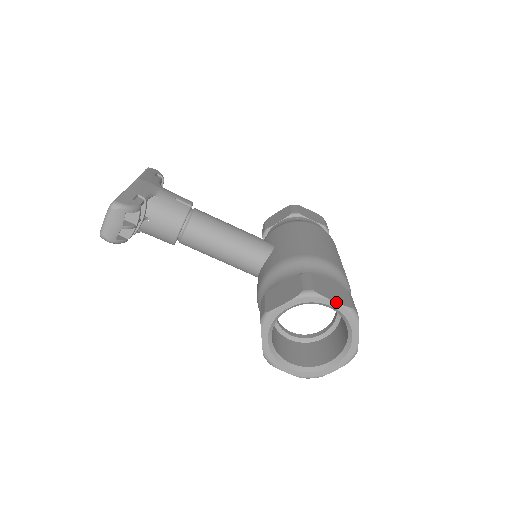
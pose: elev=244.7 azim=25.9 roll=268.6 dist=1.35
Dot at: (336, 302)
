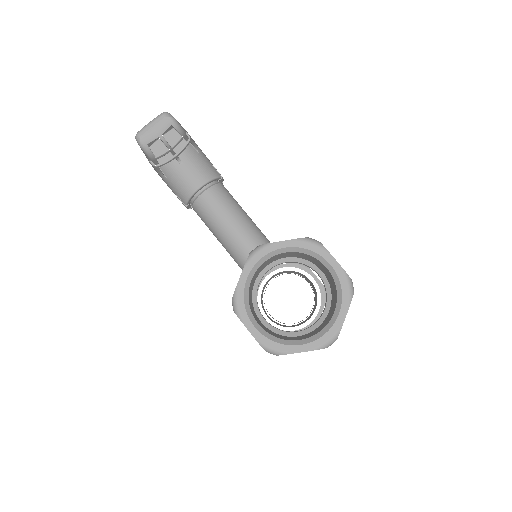
Dot at: (337, 262)
